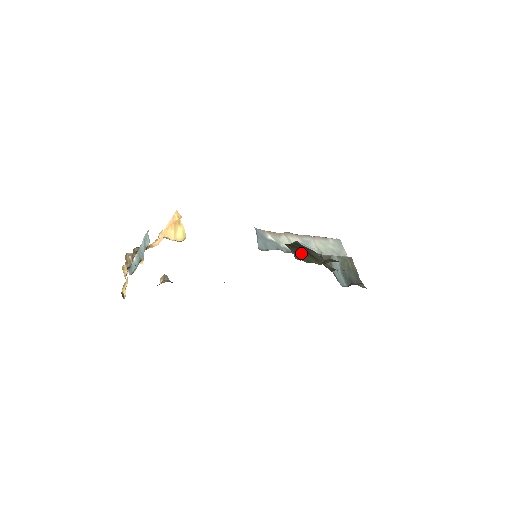
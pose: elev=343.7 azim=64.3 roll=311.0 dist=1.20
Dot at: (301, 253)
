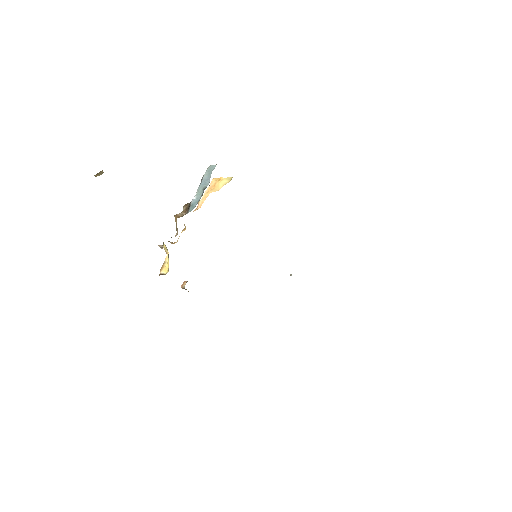
Dot at: occluded
